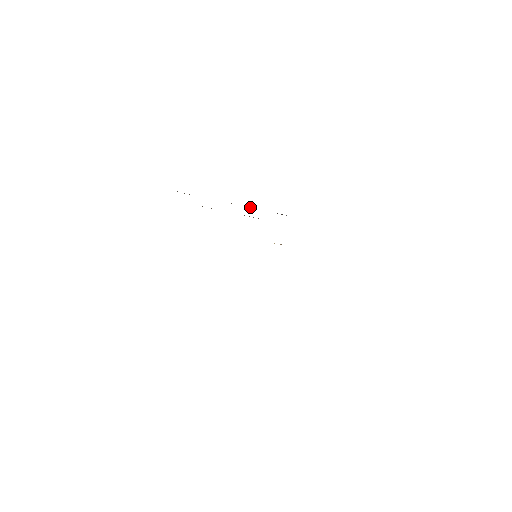
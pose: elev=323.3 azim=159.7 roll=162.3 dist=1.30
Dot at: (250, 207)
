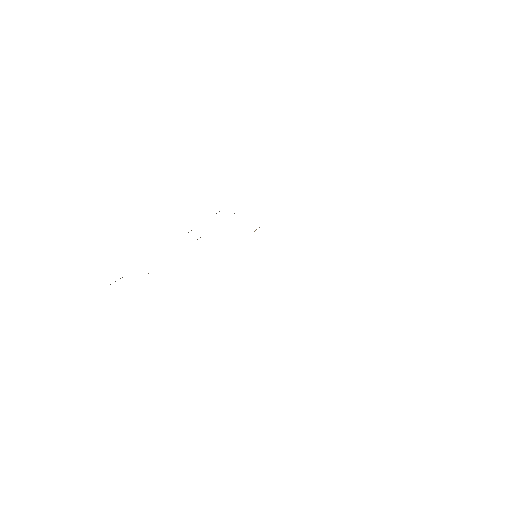
Dot at: occluded
